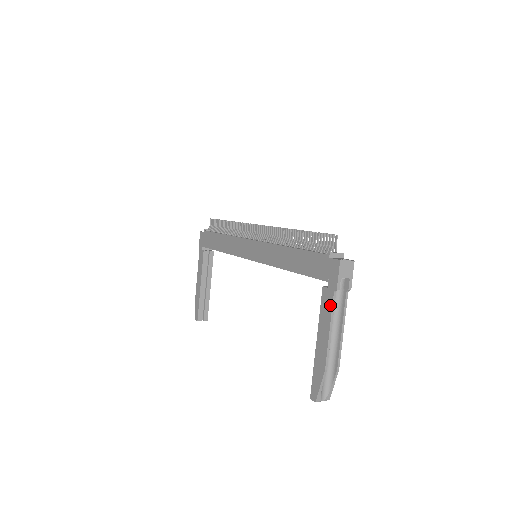
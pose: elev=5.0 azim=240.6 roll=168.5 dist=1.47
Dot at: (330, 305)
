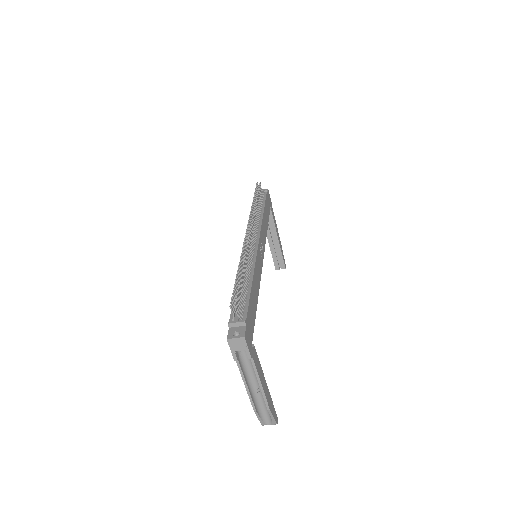
Dot at: (239, 367)
